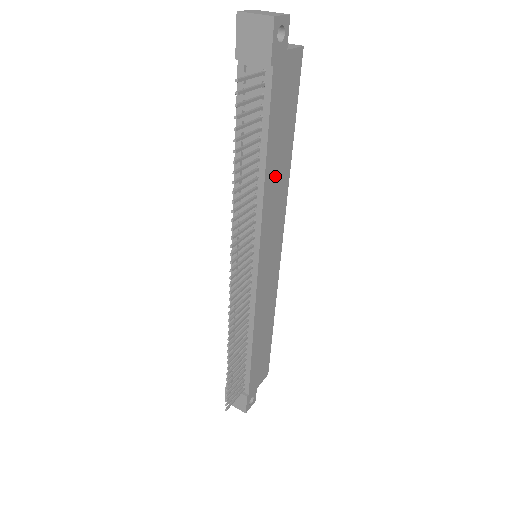
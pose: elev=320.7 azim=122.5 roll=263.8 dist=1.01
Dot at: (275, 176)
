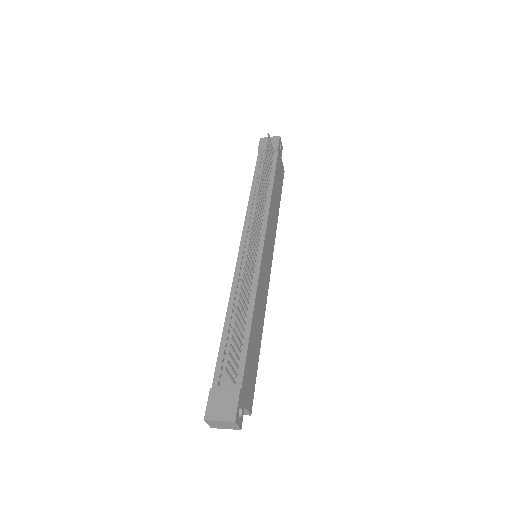
Dot at: (274, 204)
